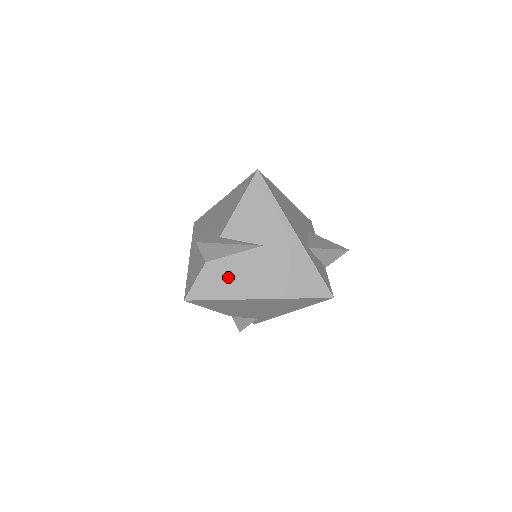
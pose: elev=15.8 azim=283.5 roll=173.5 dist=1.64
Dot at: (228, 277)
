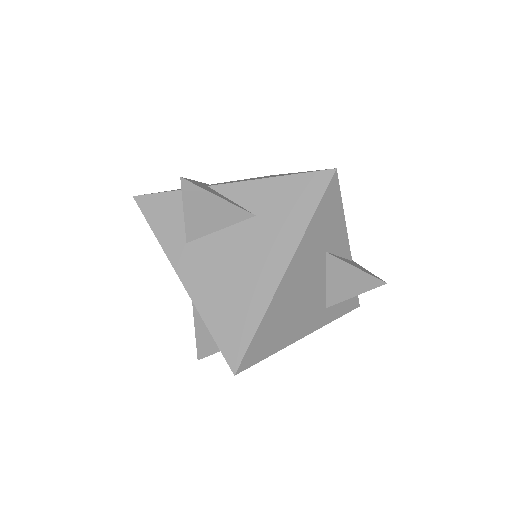
Dot at: occluded
